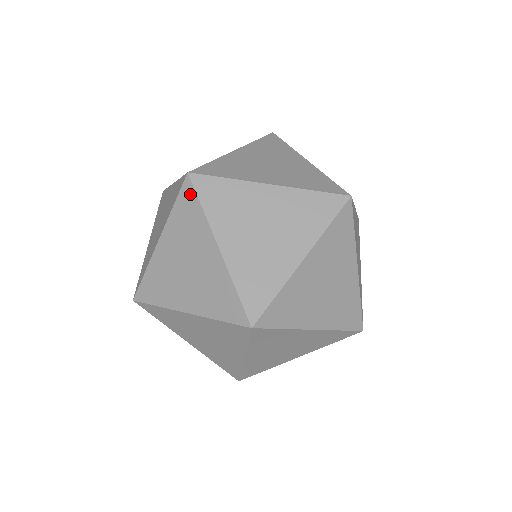
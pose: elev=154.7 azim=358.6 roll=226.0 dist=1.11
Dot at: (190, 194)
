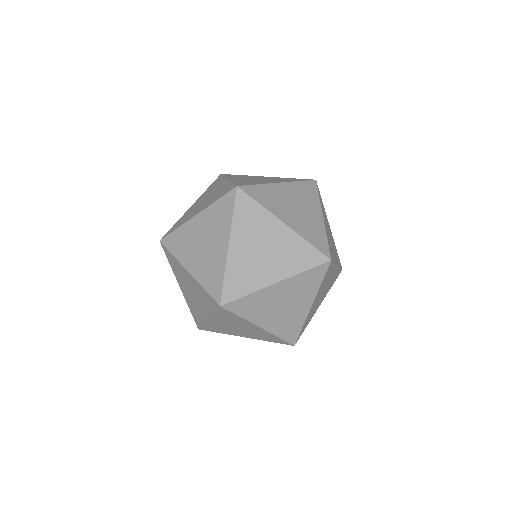
Dot at: (245, 199)
